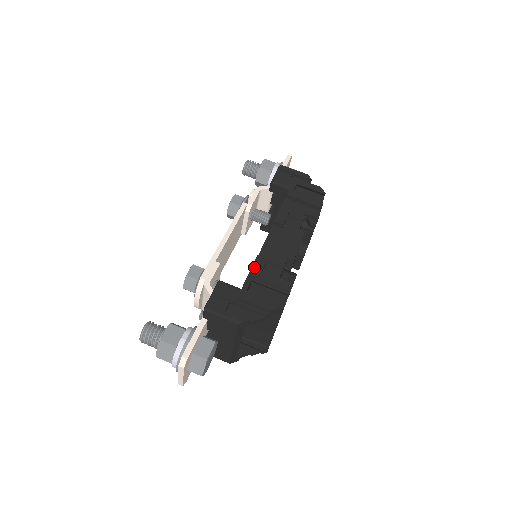
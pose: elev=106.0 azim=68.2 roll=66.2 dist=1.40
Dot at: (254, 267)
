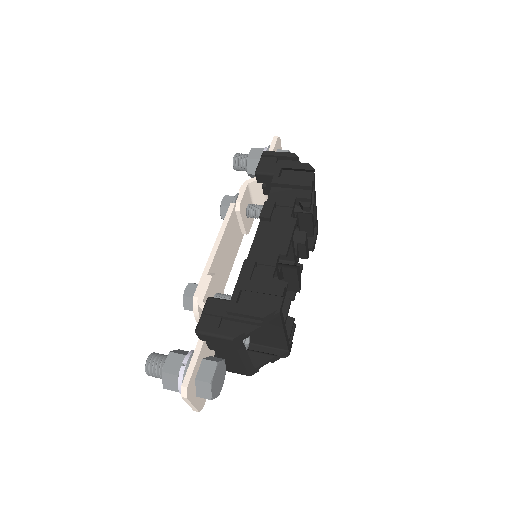
Dot at: (242, 274)
